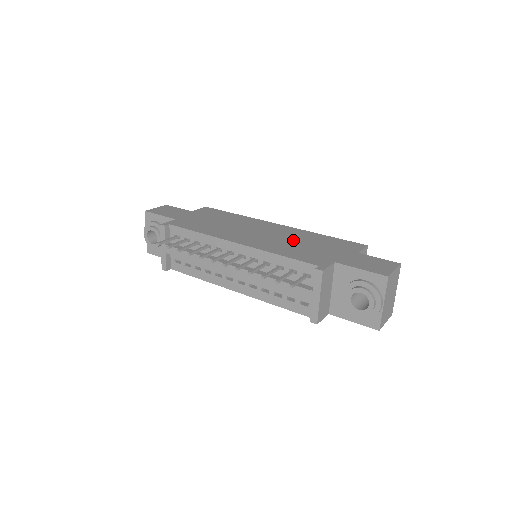
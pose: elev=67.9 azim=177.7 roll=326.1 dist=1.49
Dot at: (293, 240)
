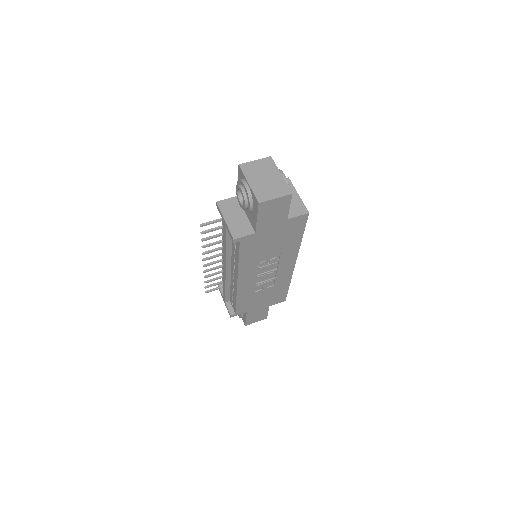
Dot at: occluded
